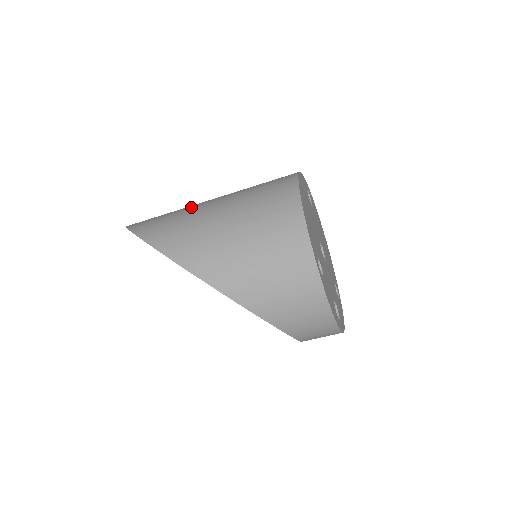
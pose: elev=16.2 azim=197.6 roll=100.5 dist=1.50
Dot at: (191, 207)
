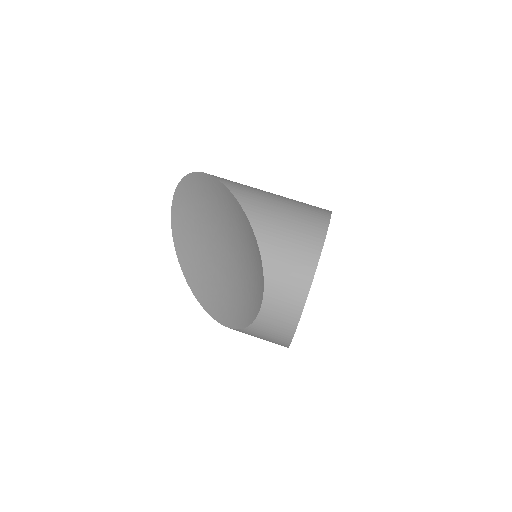
Dot at: occluded
